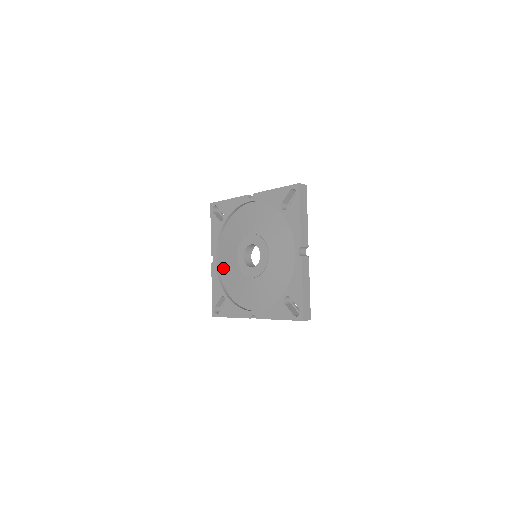
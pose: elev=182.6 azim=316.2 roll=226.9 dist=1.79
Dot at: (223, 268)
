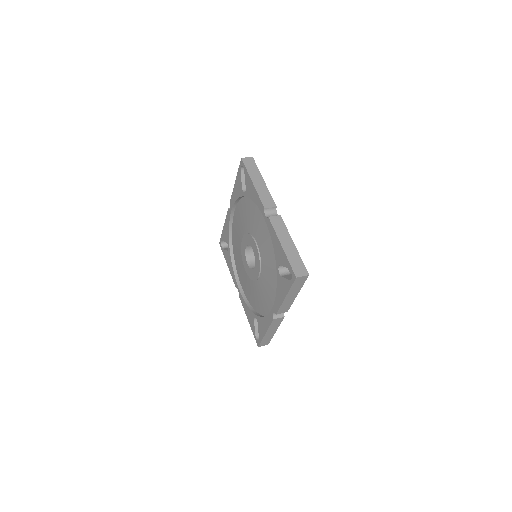
Dot at: (235, 224)
